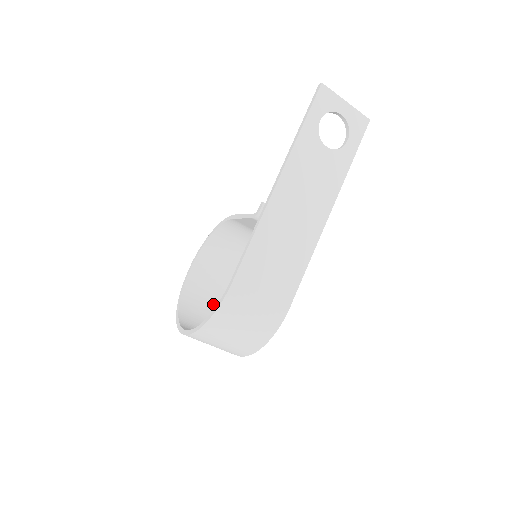
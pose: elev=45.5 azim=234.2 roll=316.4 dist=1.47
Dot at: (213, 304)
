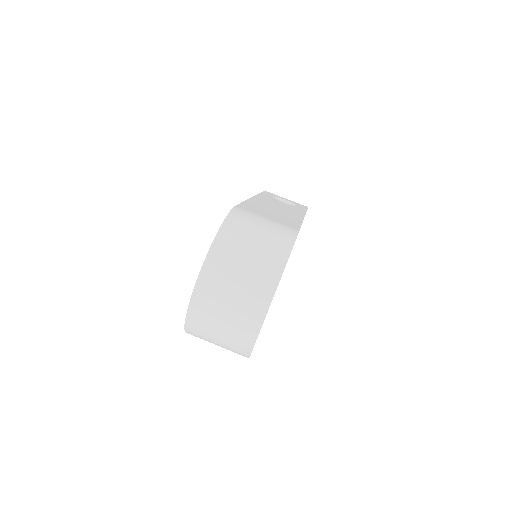
Dot at: occluded
